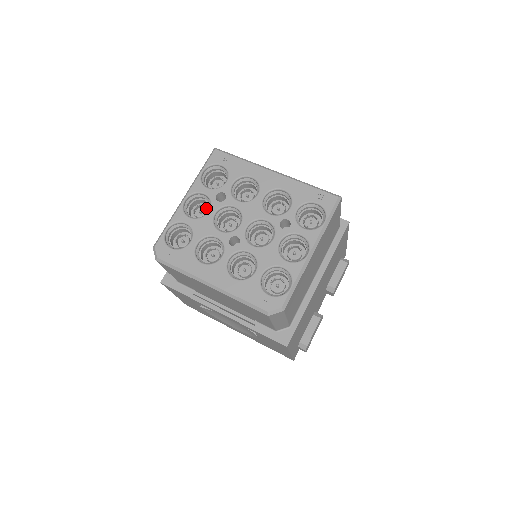
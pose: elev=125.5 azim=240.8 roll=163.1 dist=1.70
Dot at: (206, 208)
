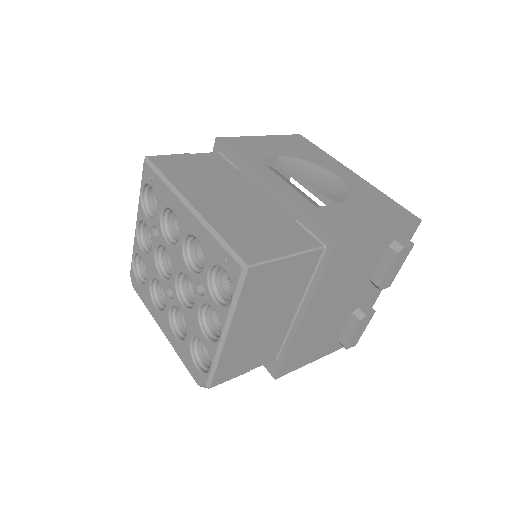
Dot at: occluded
